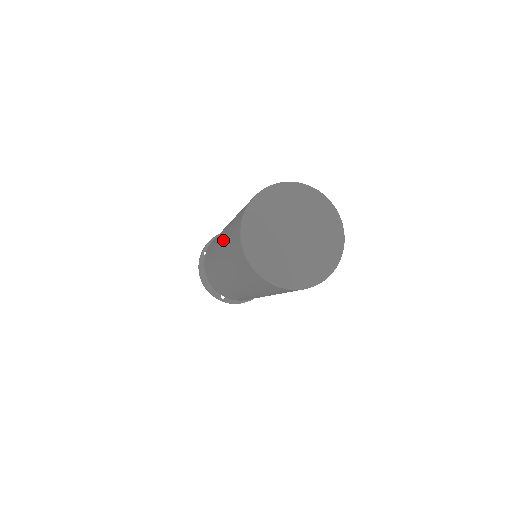
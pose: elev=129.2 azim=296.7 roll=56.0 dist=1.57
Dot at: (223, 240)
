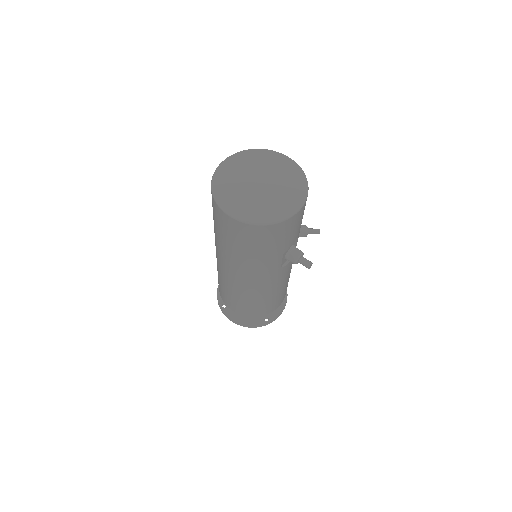
Dot at: occluded
